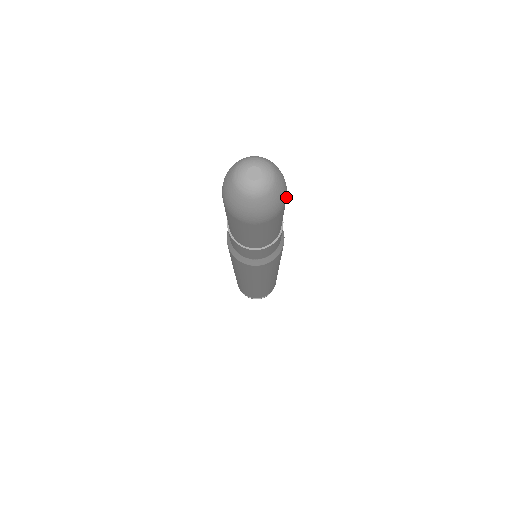
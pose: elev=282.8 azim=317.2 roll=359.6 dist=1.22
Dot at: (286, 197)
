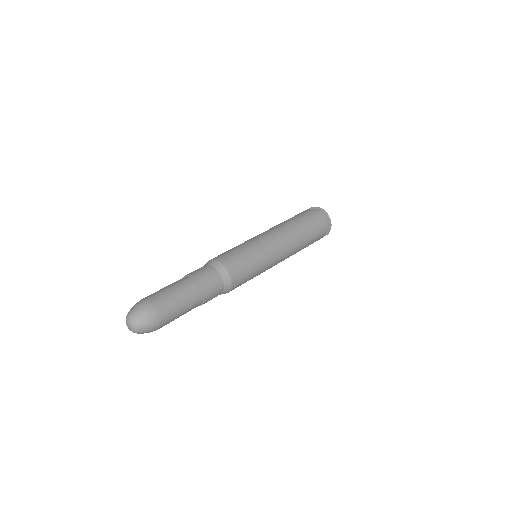
Dot at: (160, 324)
